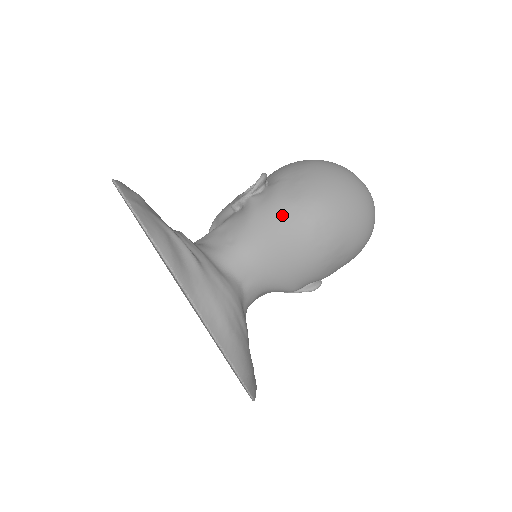
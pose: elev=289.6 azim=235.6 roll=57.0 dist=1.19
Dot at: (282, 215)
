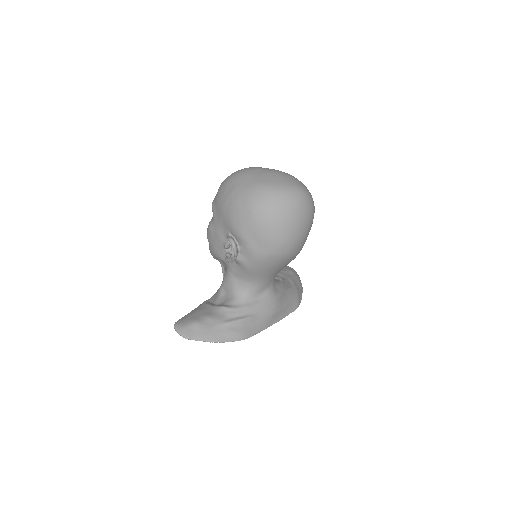
Dot at: (268, 263)
